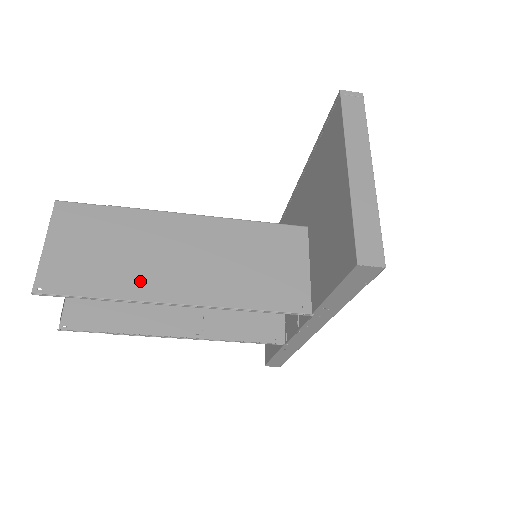
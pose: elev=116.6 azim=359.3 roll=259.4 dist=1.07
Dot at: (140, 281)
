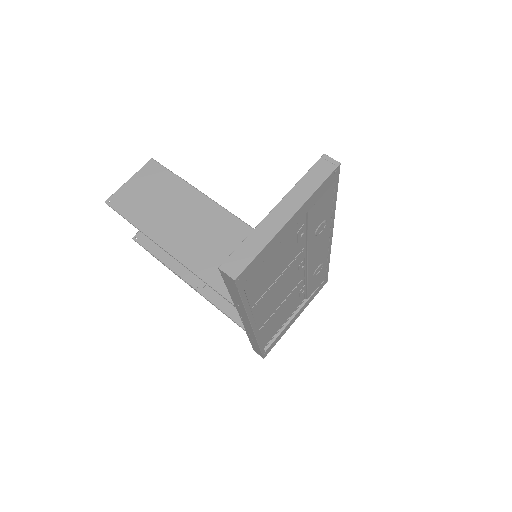
Dot at: (156, 225)
